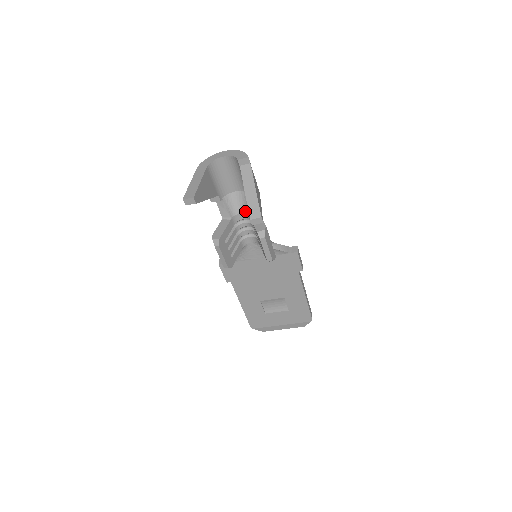
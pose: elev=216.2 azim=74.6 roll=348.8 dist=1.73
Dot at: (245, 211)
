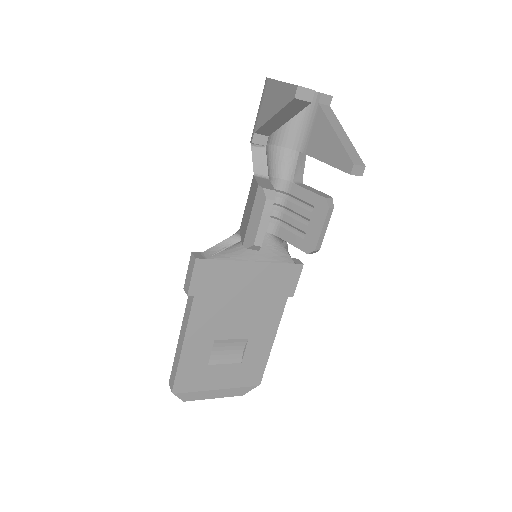
Dot at: (284, 176)
